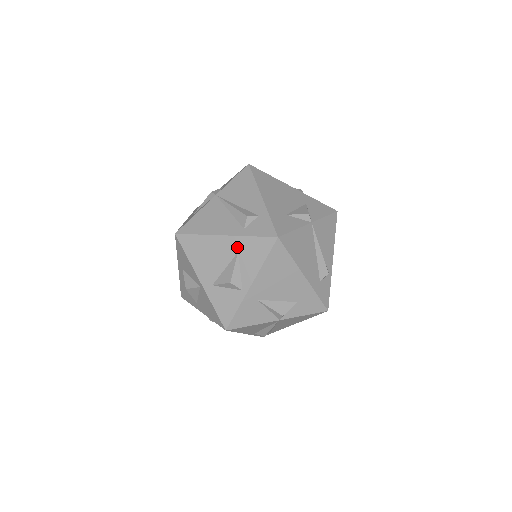
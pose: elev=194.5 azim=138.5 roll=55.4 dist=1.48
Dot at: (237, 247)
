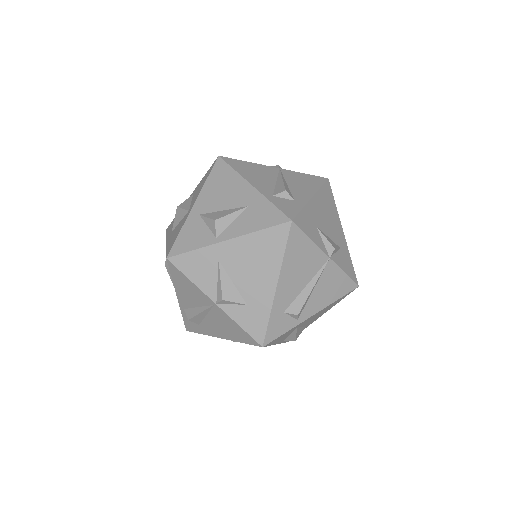
Dot at: (252, 202)
